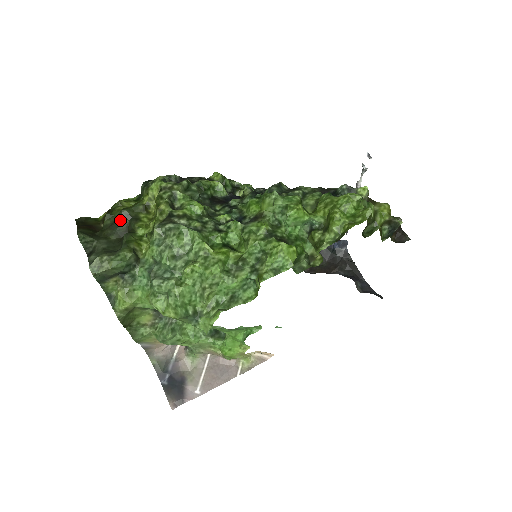
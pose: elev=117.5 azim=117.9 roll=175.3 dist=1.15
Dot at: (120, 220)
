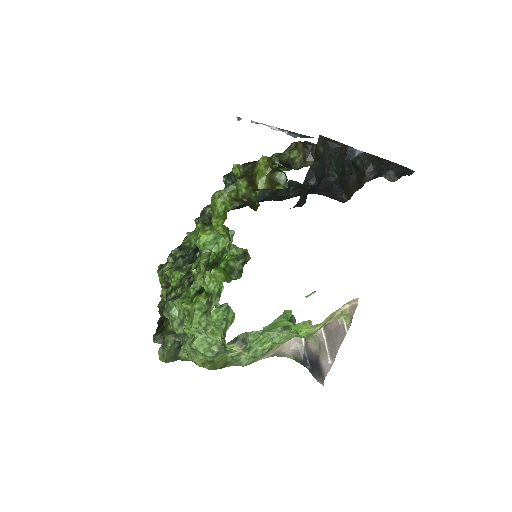
Dot at: occluded
